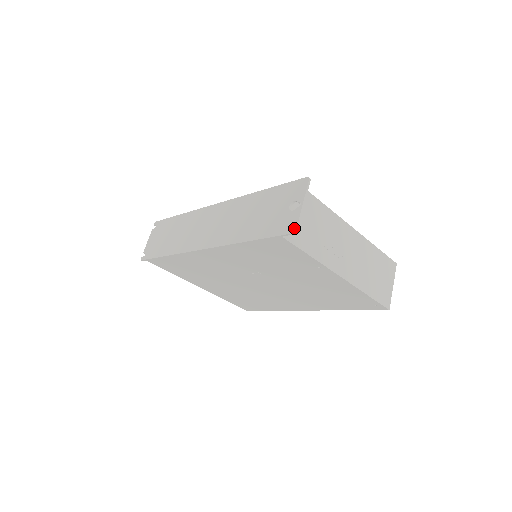
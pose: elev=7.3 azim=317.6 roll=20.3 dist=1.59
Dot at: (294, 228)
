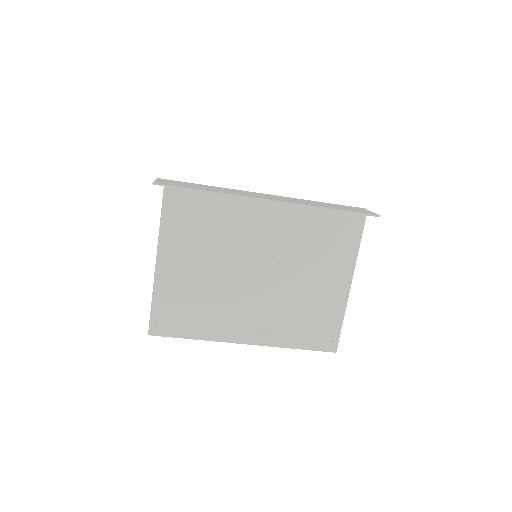
Dot at: (377, 214)
